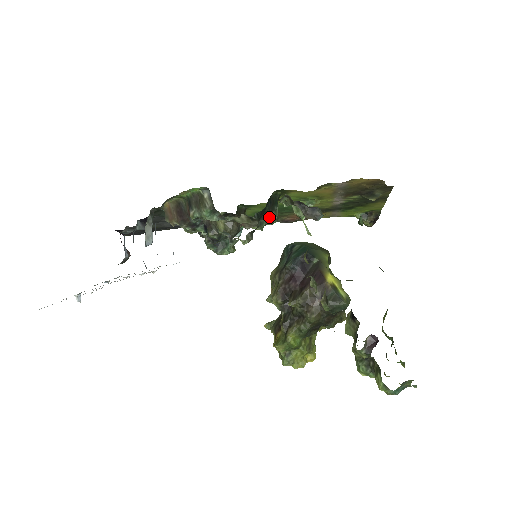
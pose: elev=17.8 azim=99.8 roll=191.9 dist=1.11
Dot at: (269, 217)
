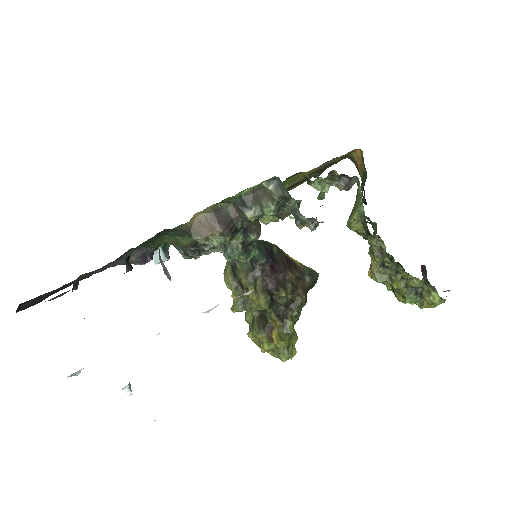
Dot at: occluded
